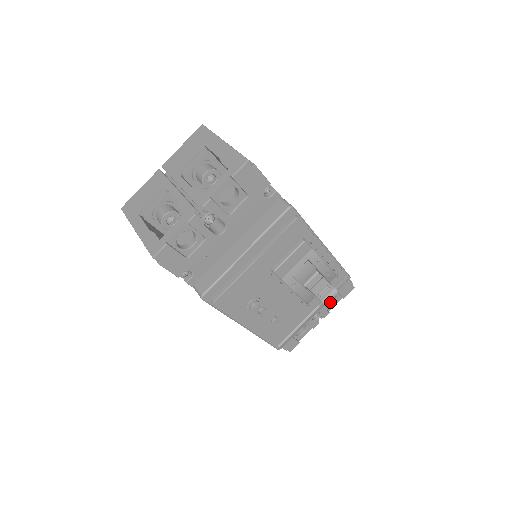
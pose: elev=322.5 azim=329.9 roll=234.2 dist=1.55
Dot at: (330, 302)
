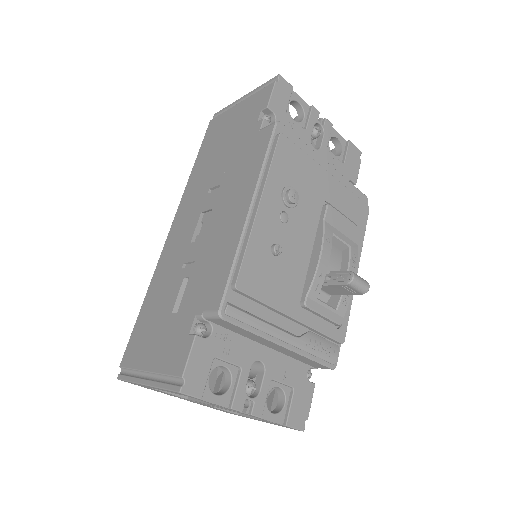
Dot at: (268, 410)
